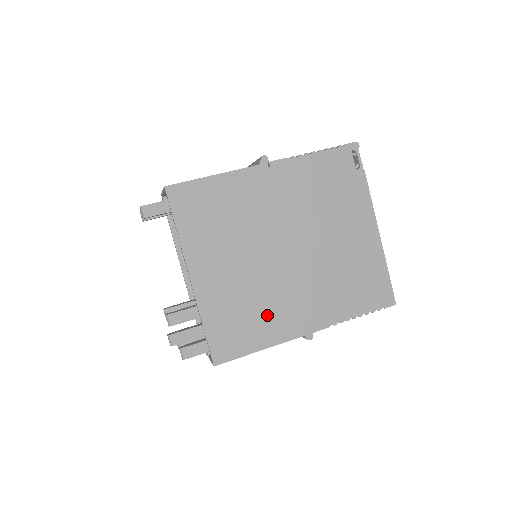
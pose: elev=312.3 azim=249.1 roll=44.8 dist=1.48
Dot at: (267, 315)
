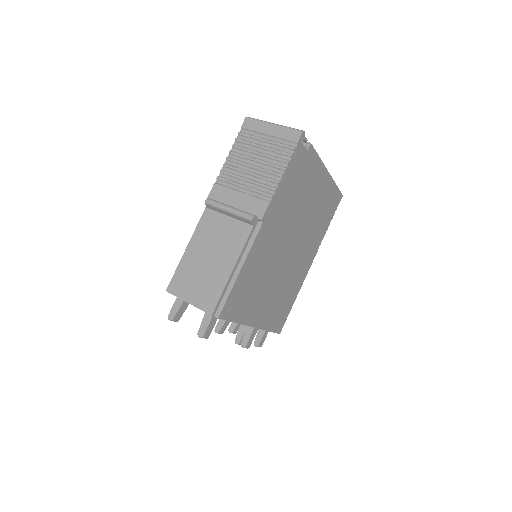
Dot at: (292, 286)
